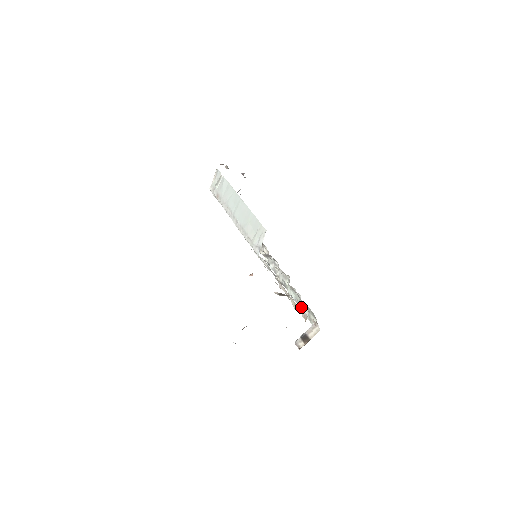
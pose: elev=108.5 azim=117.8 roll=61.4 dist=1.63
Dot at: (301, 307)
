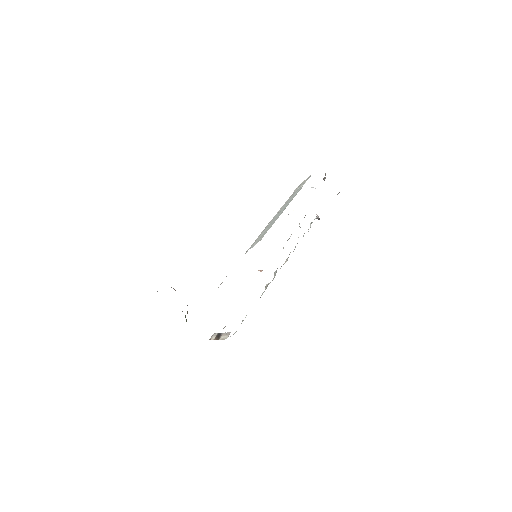
Dot at: (245, 317)
